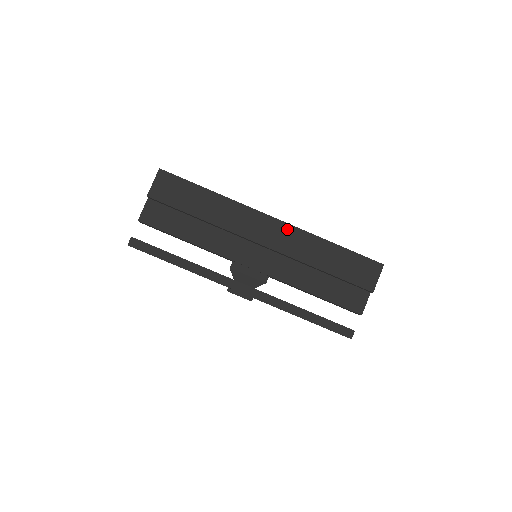
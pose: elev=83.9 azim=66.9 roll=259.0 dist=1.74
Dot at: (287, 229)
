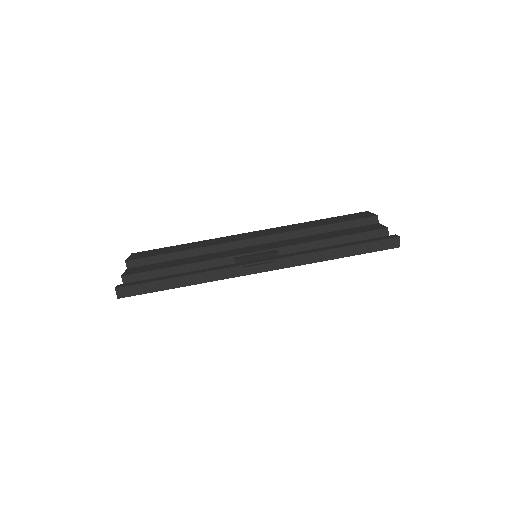
Dot at: (268, 230)
